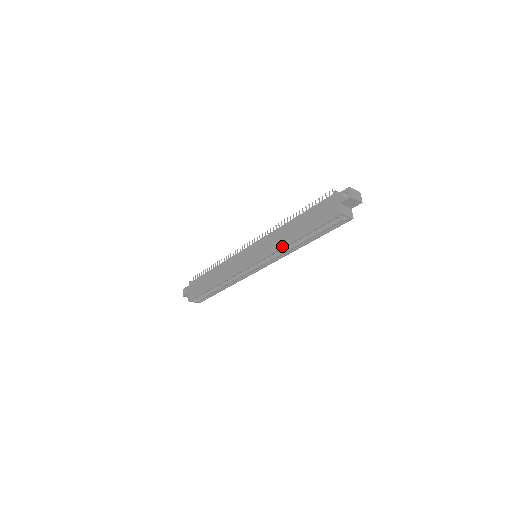
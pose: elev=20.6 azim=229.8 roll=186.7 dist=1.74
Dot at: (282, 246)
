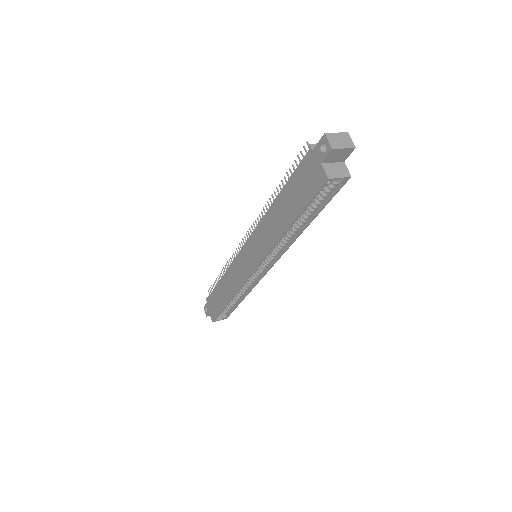
Dot at: (275, 241)
